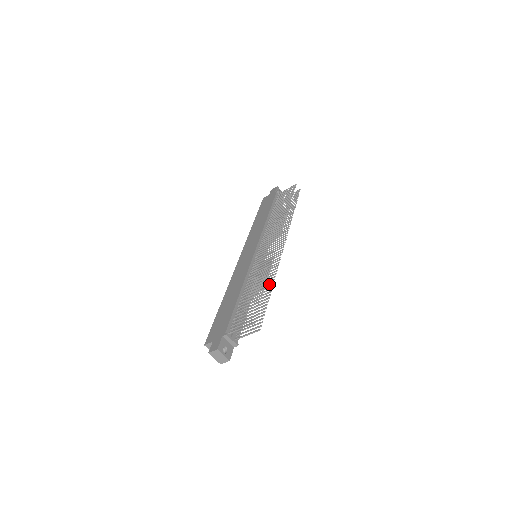
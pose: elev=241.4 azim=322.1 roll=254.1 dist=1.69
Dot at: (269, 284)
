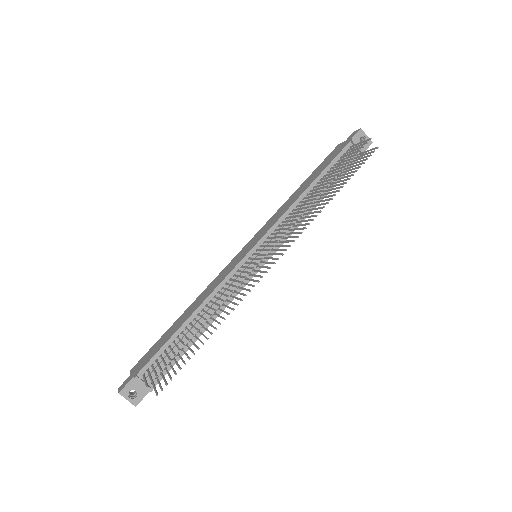
Dot at: (218, 322)
